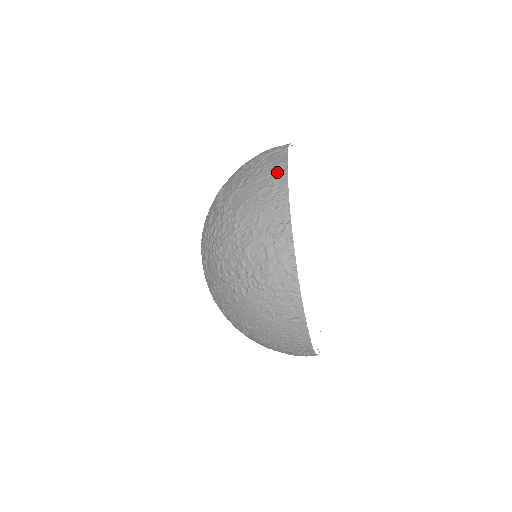
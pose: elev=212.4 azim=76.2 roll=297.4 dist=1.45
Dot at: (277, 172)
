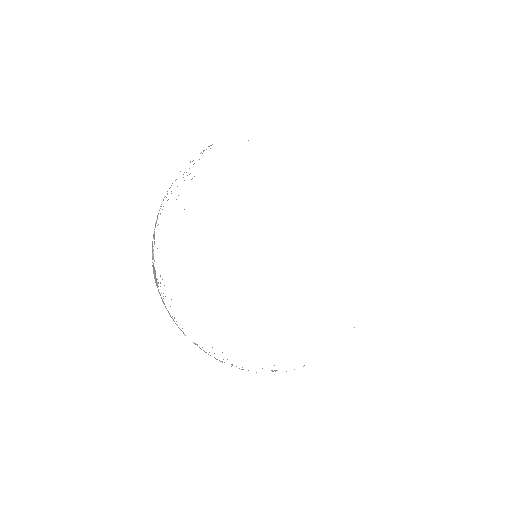
Dot at: occluded
